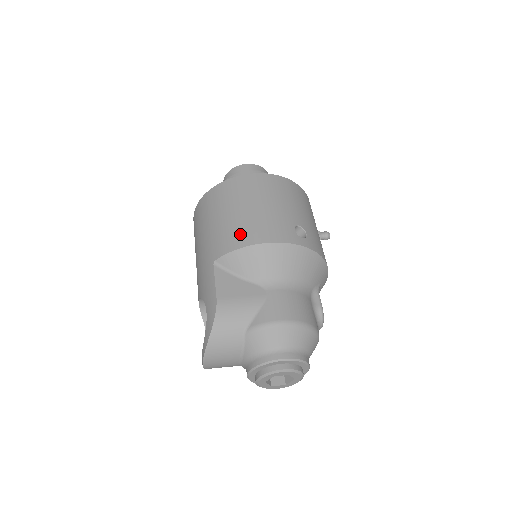
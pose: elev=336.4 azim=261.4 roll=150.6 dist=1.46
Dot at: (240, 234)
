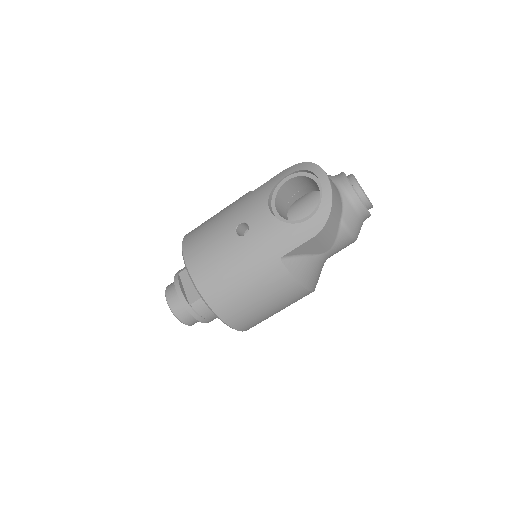
Dot at: occluded
